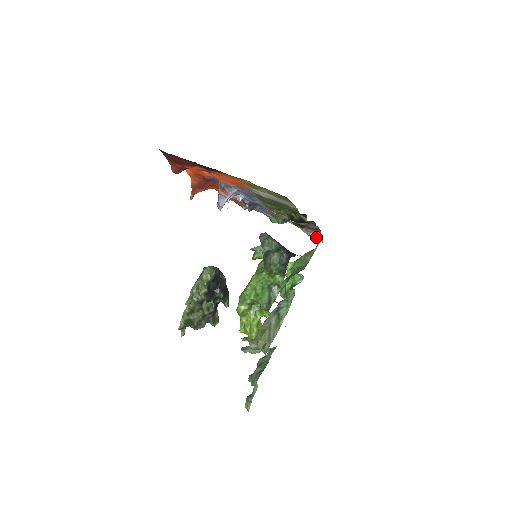
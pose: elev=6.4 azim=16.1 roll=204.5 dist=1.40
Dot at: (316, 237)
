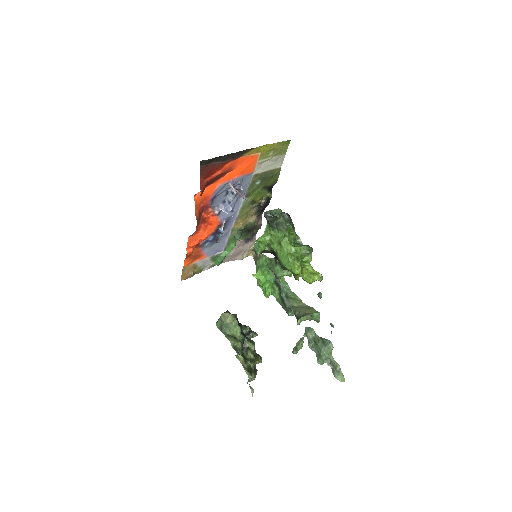
Dot at: occluded
